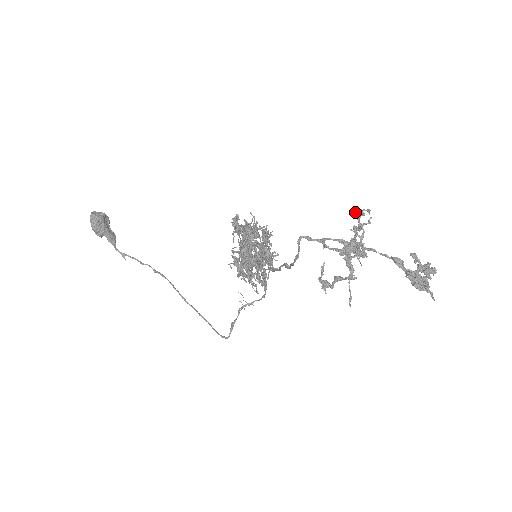
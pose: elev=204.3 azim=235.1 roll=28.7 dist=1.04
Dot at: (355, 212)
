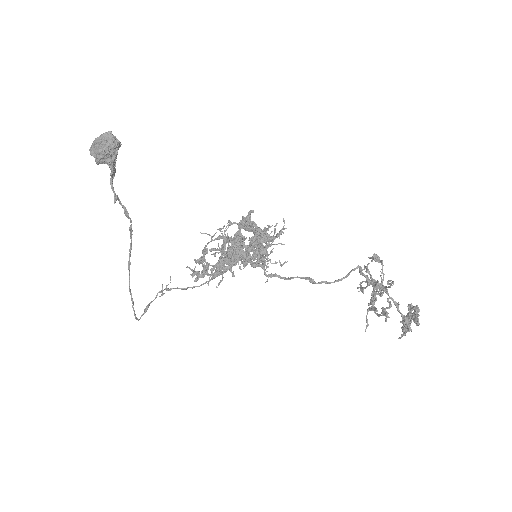
Dot at: (375, 258)
